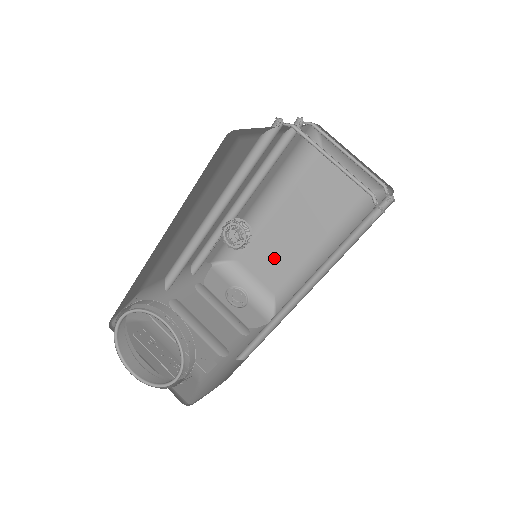
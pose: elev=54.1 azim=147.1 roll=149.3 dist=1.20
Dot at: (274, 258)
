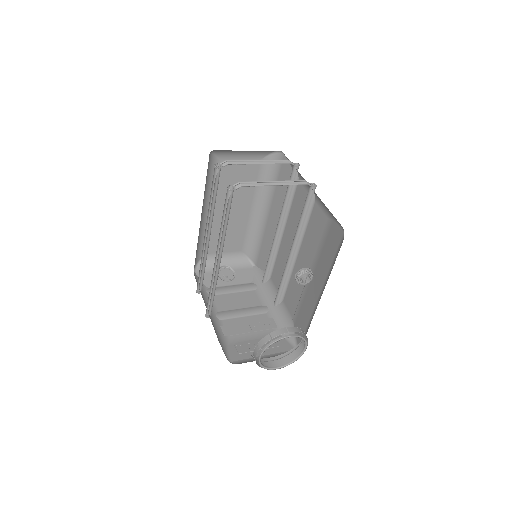
Dot at: (228, 235)
